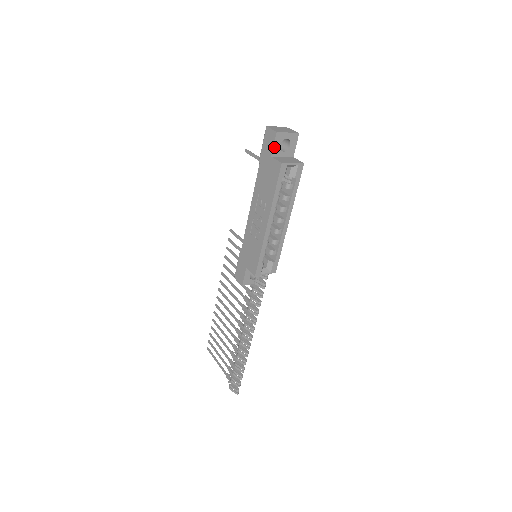
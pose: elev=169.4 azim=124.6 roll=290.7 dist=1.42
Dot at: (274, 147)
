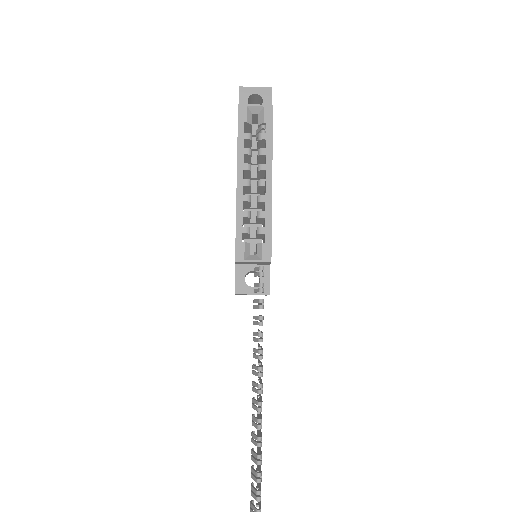
Dot at: occluded
